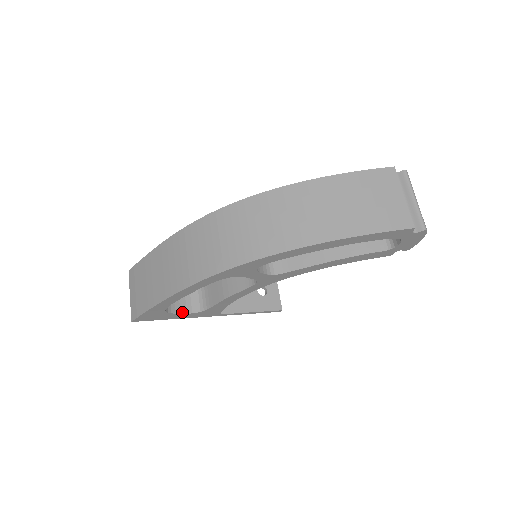
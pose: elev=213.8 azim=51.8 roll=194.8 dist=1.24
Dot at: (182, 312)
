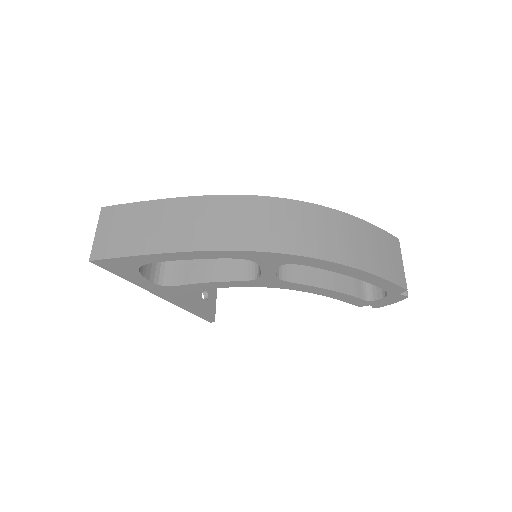
Dot at: (146, 277)
